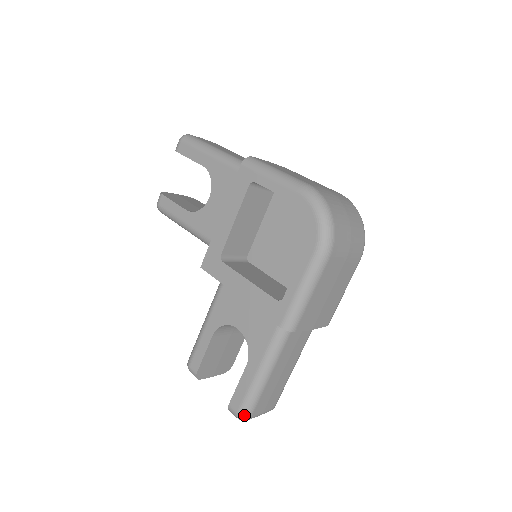
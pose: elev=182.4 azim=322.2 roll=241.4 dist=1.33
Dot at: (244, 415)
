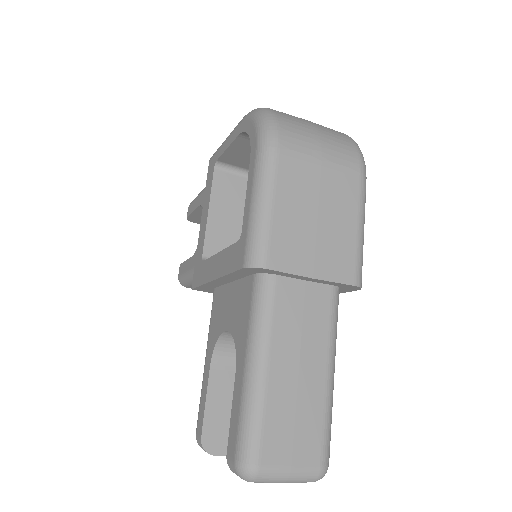
Dot at: (243, 461)
